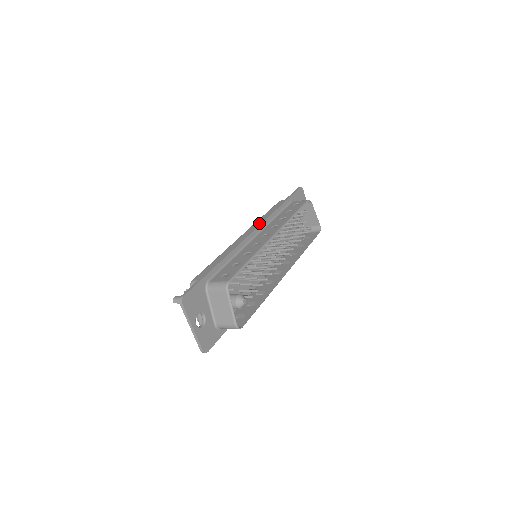
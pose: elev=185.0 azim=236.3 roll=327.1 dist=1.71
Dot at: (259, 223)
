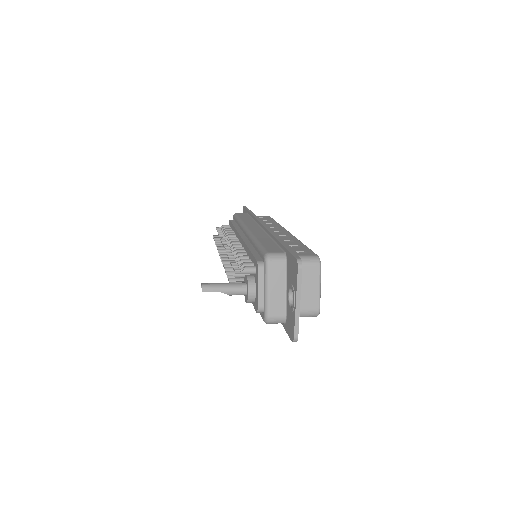
Dot at: (259, 221)
